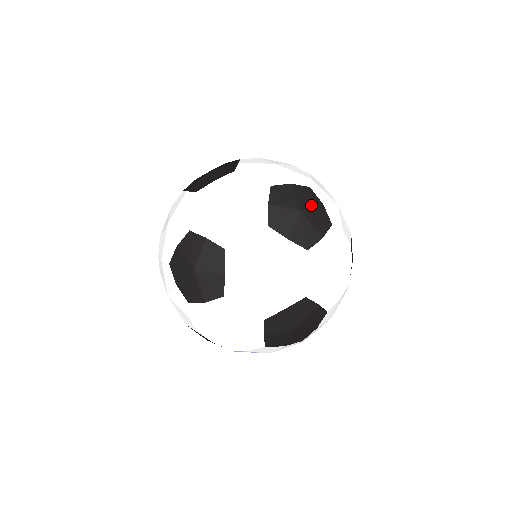
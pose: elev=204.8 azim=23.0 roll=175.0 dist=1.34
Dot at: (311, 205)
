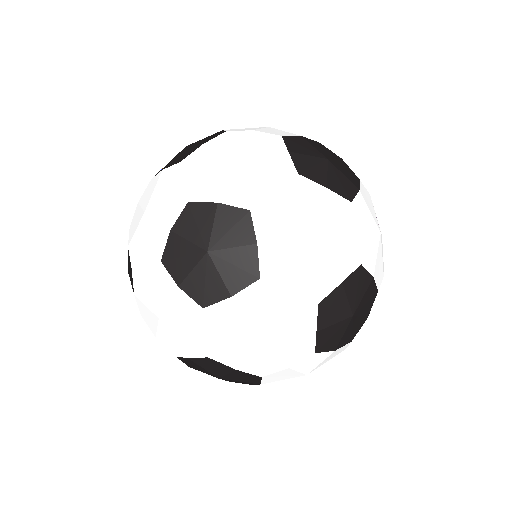
Dot at: (362, 294)
